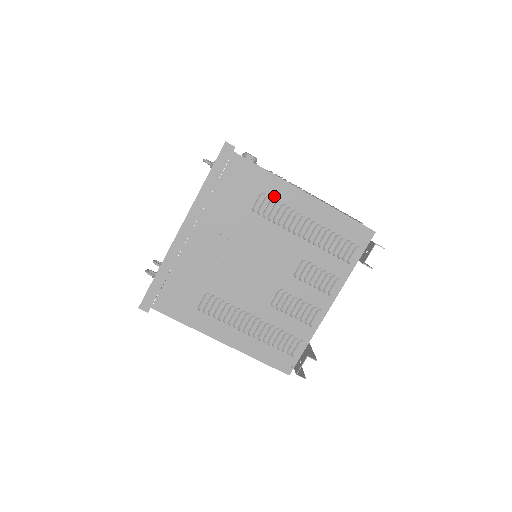
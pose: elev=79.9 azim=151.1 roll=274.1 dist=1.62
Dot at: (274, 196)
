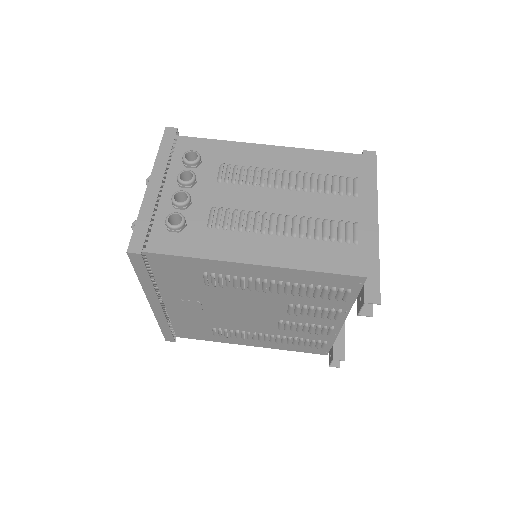
Dot at: (219, 272)
